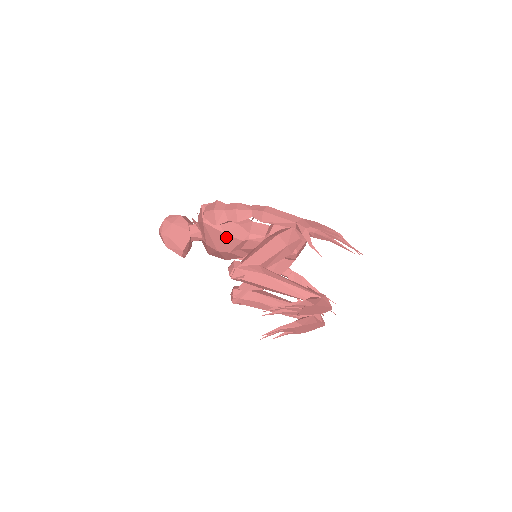
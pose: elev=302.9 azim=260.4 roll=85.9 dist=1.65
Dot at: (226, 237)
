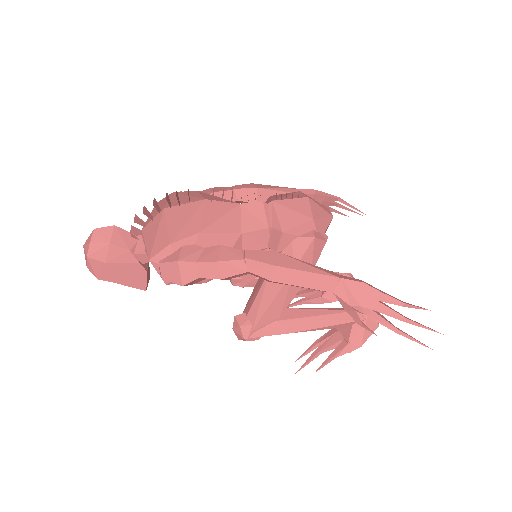
Dot at: occluded
